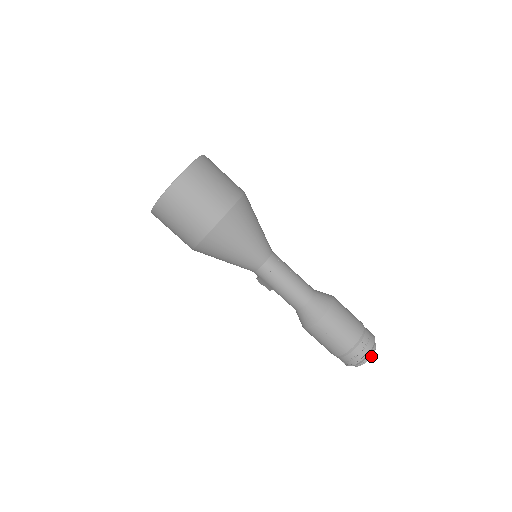
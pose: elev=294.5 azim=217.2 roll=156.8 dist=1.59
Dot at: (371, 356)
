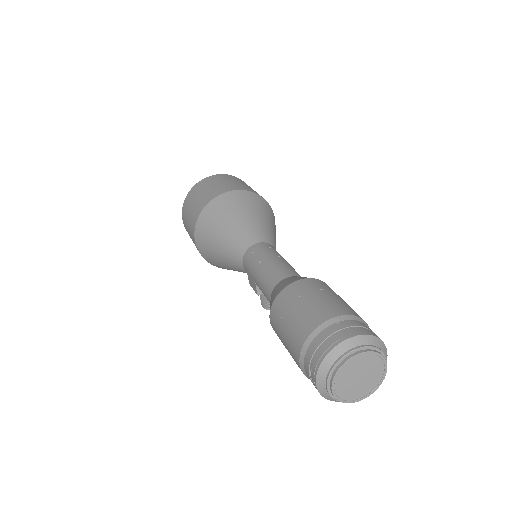
Dot at: (354, 355)
